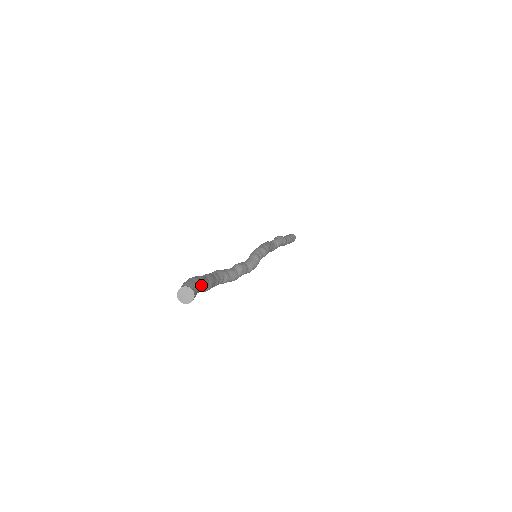
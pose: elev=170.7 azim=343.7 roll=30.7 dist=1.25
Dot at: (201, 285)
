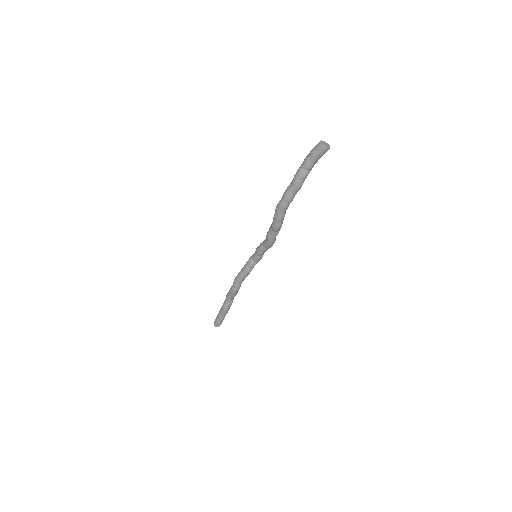
Dot at: occluded
